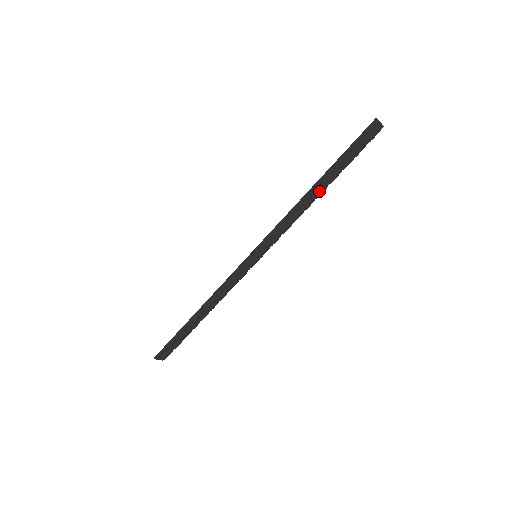
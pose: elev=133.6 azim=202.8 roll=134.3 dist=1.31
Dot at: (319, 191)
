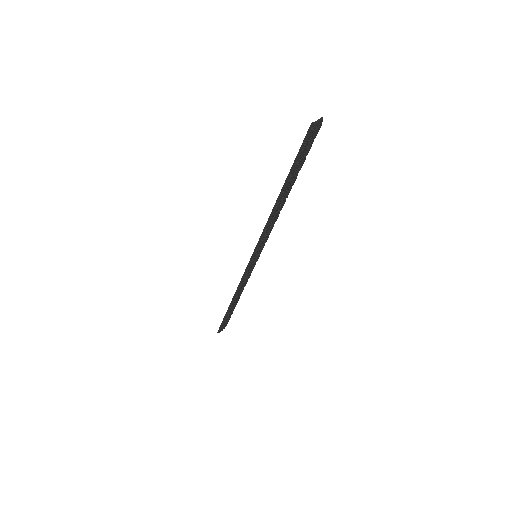
Dot at: (285, 196)
